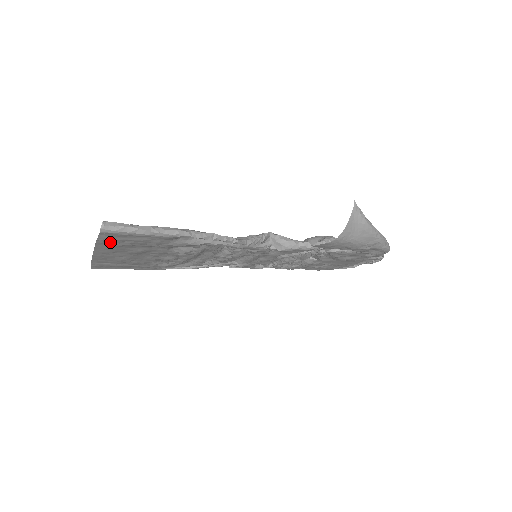
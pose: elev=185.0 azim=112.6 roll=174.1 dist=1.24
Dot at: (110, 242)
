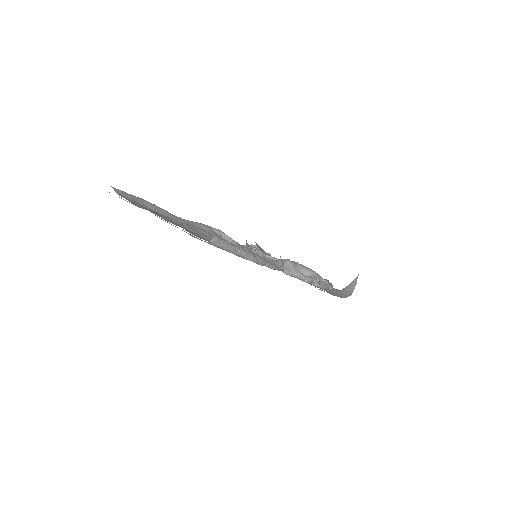
Dot at: occluded
